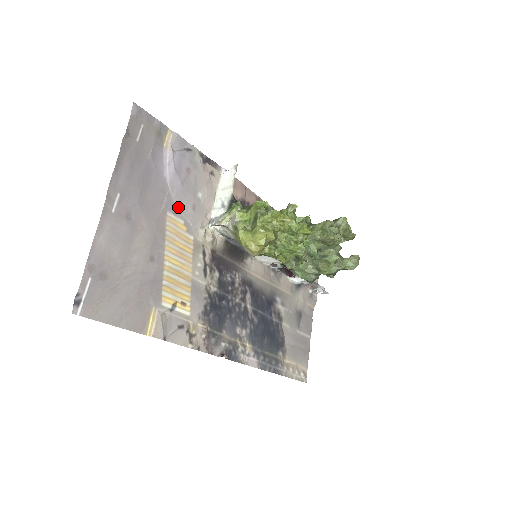
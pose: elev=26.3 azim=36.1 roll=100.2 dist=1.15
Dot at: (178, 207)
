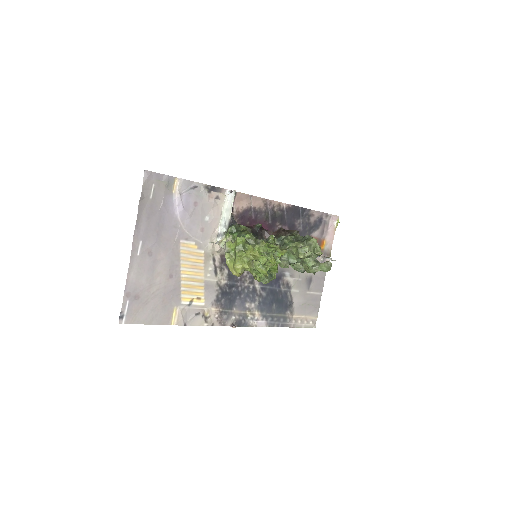
Dot at: (189, 233)
